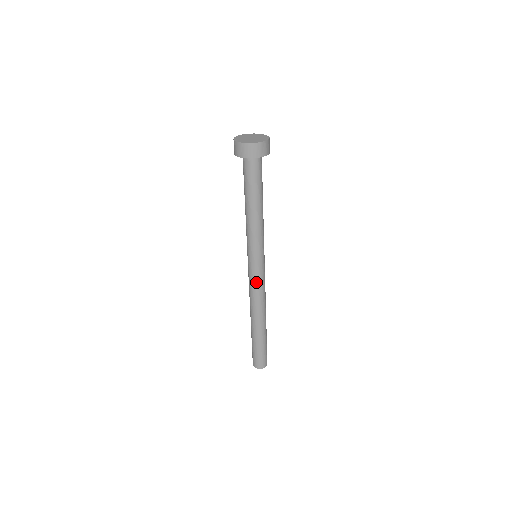
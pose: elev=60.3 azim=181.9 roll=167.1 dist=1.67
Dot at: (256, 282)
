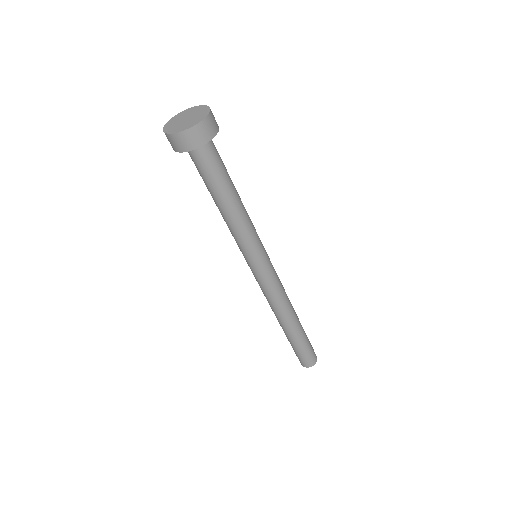
Dot at: (266, 286)
